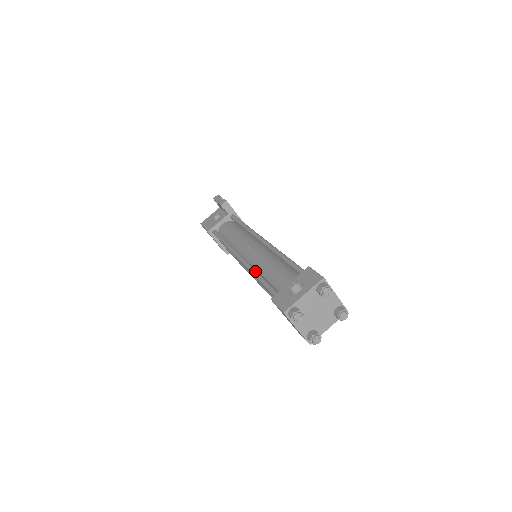
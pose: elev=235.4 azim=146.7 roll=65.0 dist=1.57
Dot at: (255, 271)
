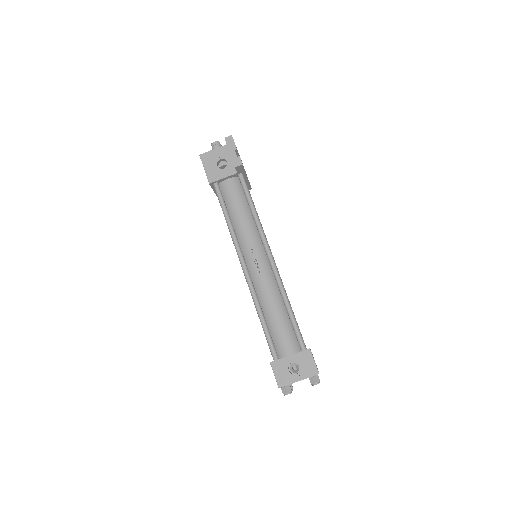
Dot at: (258, 305)
